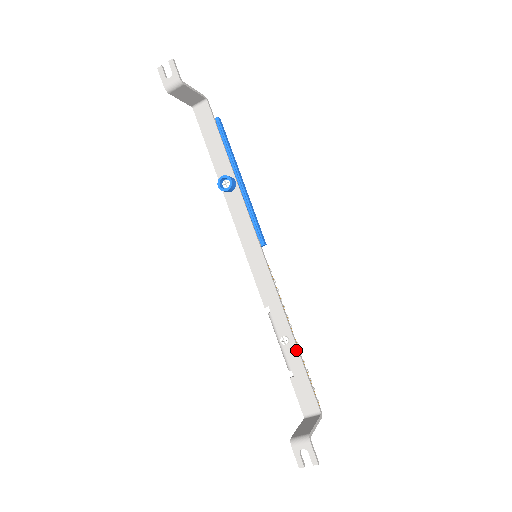
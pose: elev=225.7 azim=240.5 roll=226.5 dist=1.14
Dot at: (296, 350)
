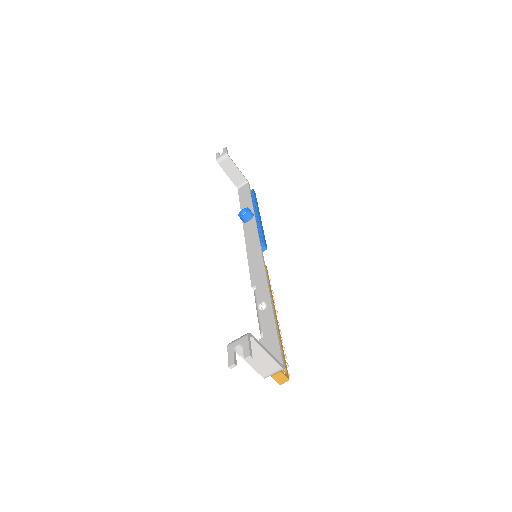
Dot at: (271, 312)
